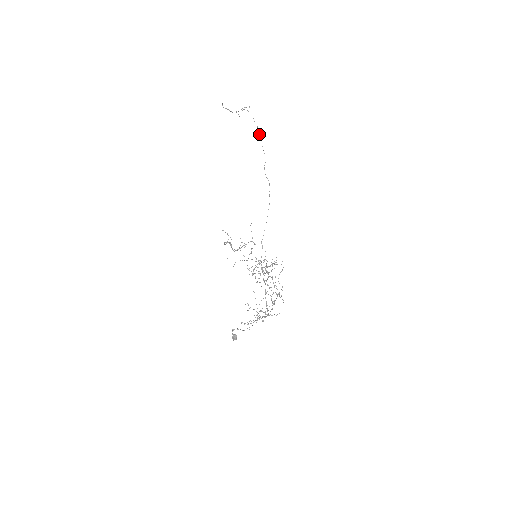
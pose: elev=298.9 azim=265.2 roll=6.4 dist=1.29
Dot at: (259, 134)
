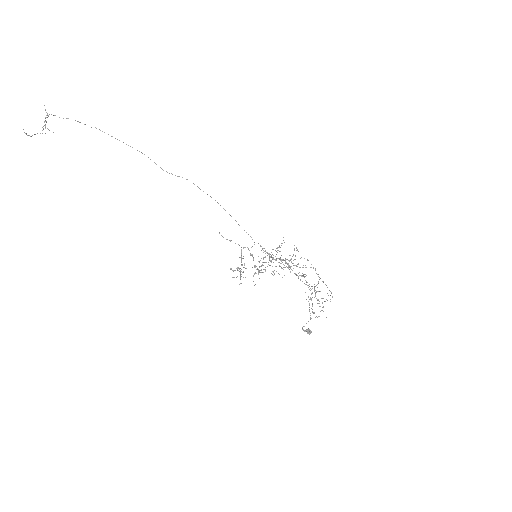
Dot at: occluded
